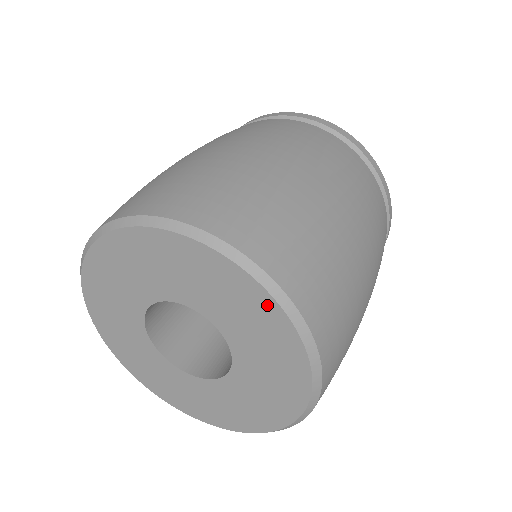
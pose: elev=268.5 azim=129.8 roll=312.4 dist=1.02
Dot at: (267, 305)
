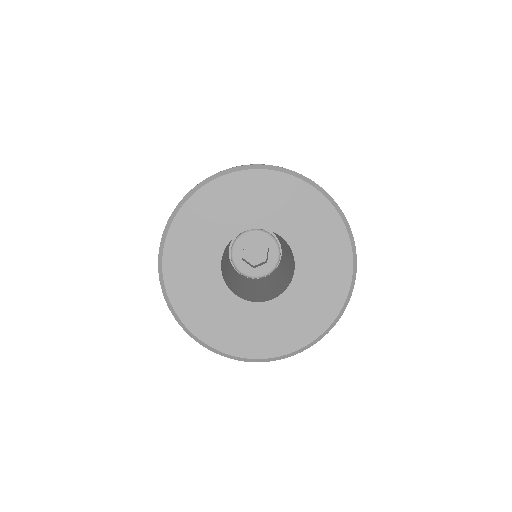
Dot at: (339, 297)
